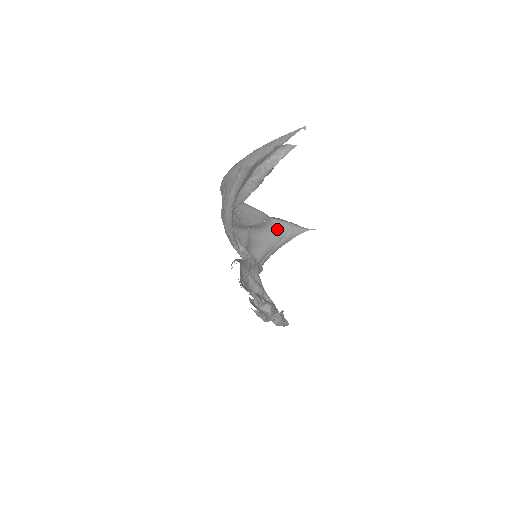
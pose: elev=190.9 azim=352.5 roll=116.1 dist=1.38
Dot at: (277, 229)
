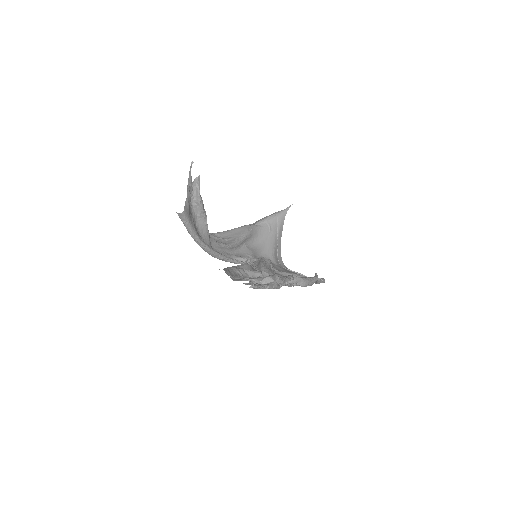
Dot at: (266, 227)
